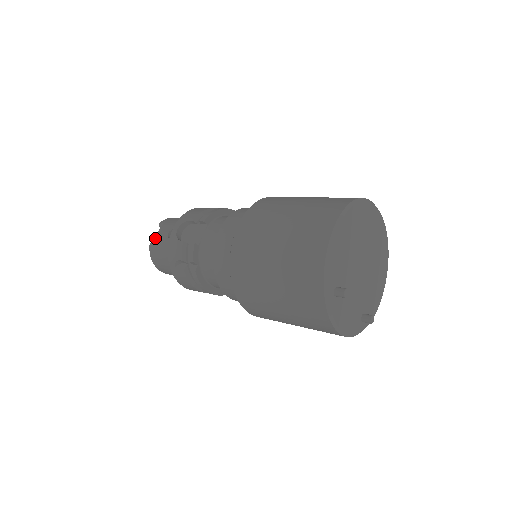
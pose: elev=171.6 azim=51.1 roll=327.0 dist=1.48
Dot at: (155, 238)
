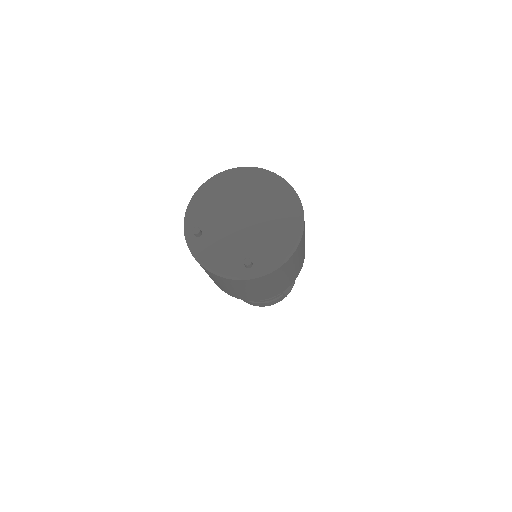
Dot at: occluded
